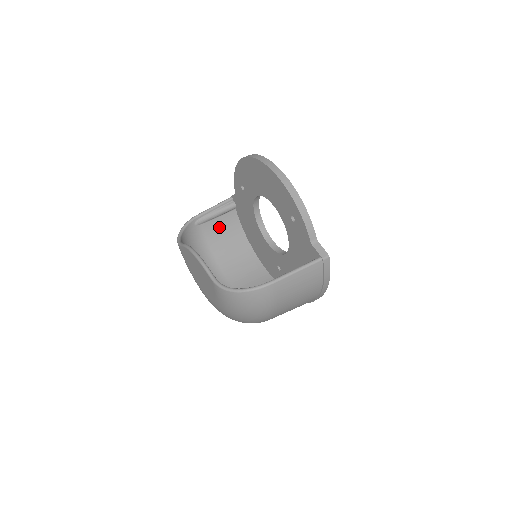
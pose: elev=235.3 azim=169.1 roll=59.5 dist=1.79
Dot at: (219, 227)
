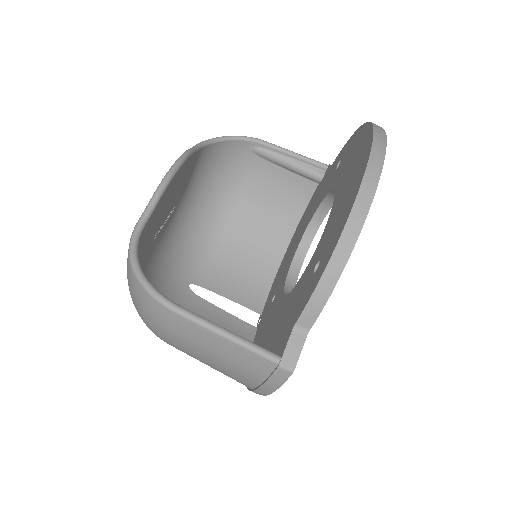
Dot at: (278, 182)
